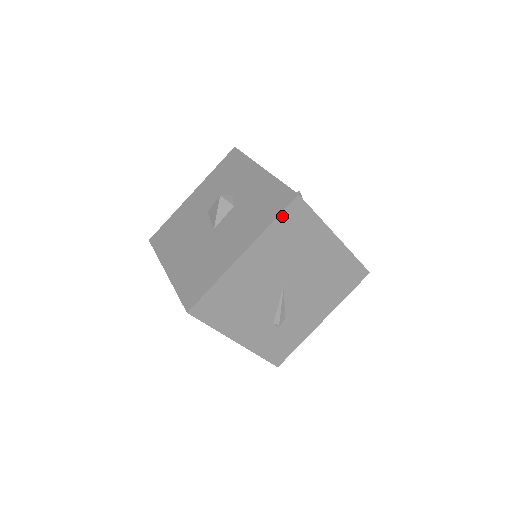
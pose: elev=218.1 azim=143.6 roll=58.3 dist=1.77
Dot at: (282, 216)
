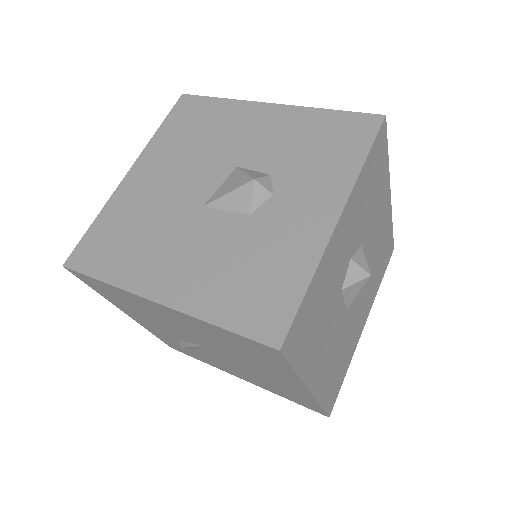
Dot at: (238, 335)
